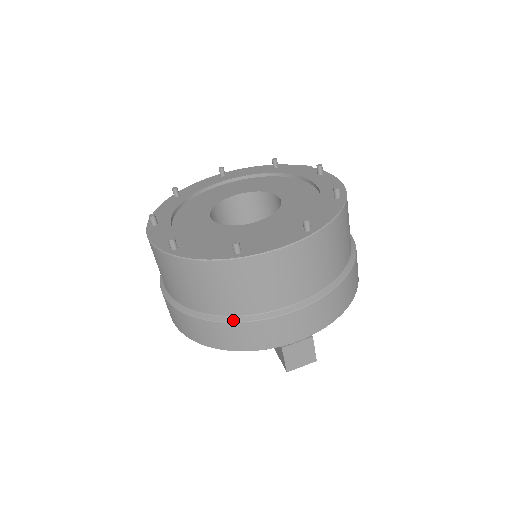
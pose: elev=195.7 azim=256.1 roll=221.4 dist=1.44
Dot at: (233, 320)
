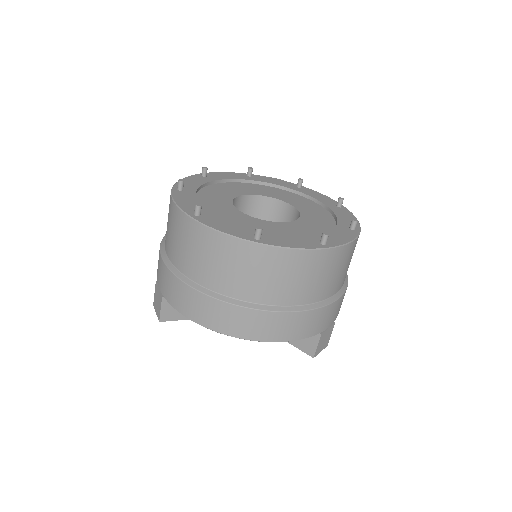
Dot at: (300, 309)
